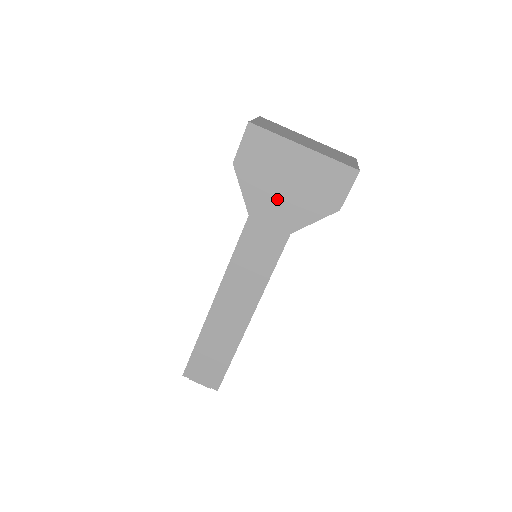
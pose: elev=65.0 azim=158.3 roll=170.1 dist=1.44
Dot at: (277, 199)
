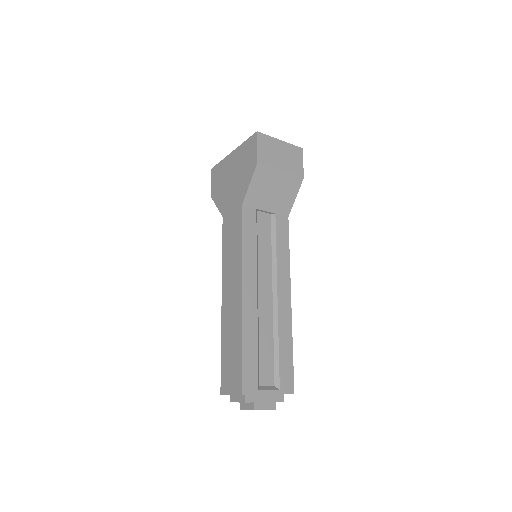
Dot at: (231, 192)
